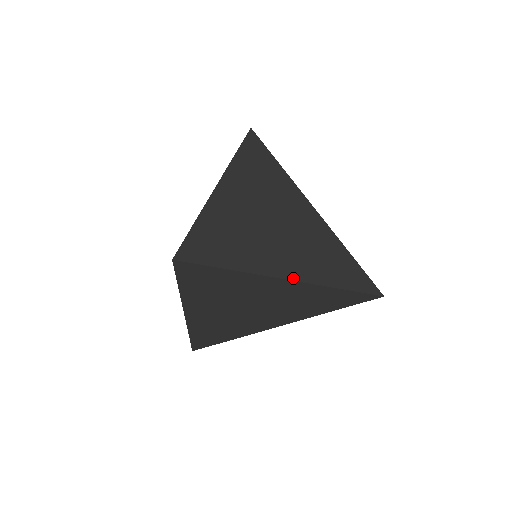
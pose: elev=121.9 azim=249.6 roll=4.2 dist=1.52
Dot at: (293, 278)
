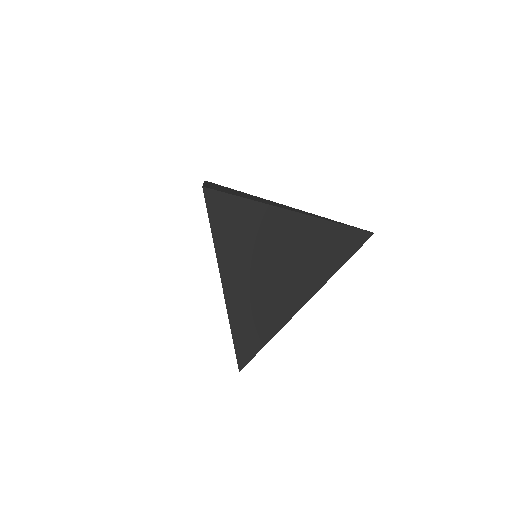
Dot at: (314, 293)
